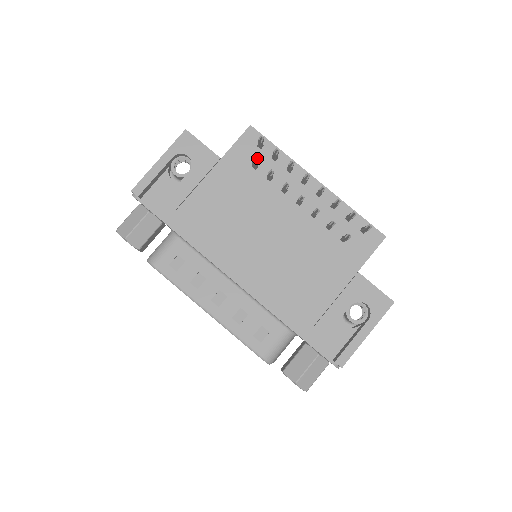
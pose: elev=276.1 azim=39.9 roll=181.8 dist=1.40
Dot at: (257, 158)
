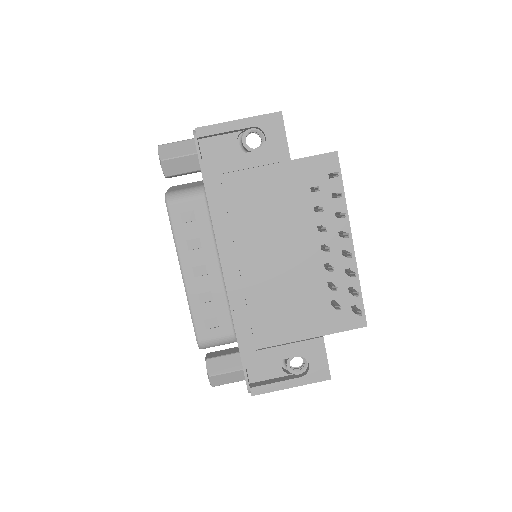
Dot at: (319, 189)
